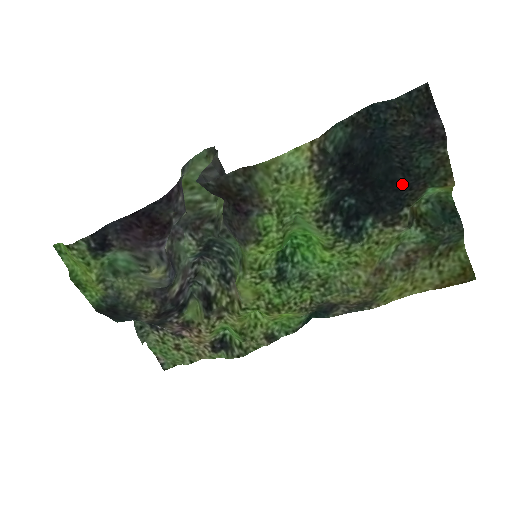
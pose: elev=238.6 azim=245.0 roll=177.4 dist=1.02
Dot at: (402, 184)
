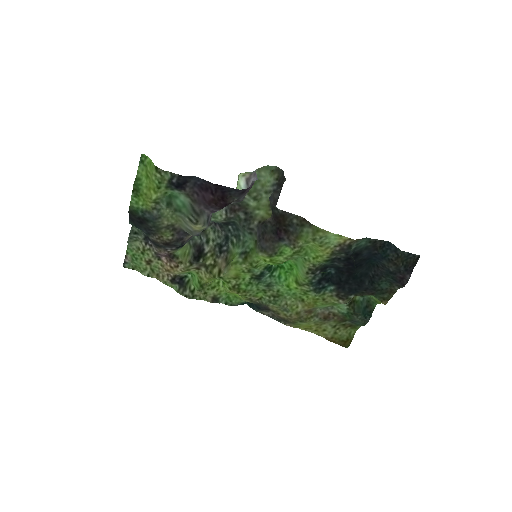
Dot at: (364, 286)
